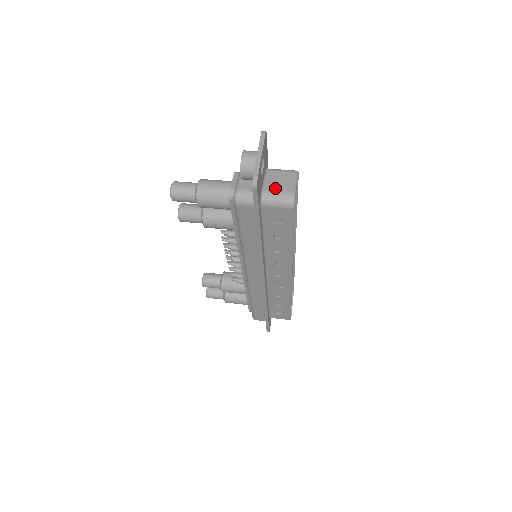
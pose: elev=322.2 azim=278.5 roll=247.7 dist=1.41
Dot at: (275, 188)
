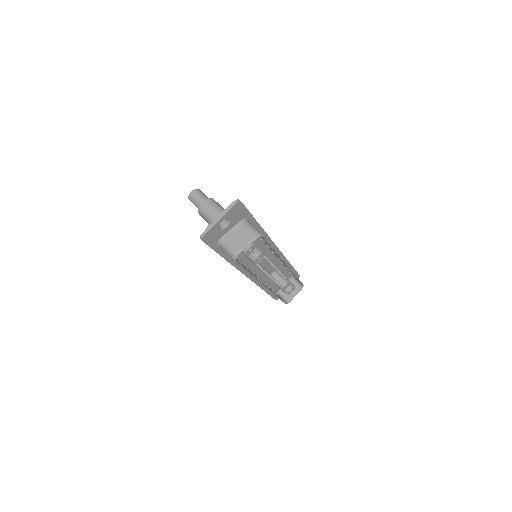
Dot at: (231, 240)
